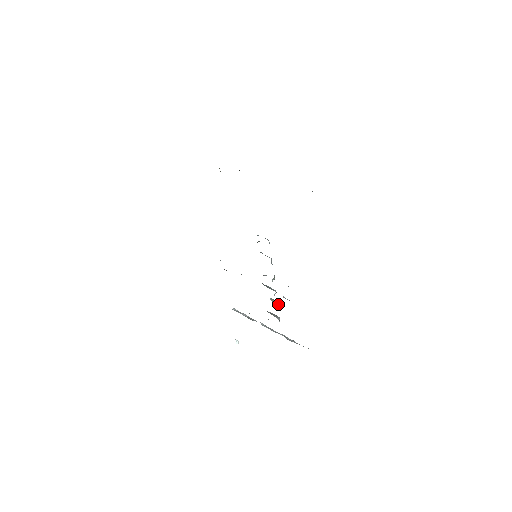
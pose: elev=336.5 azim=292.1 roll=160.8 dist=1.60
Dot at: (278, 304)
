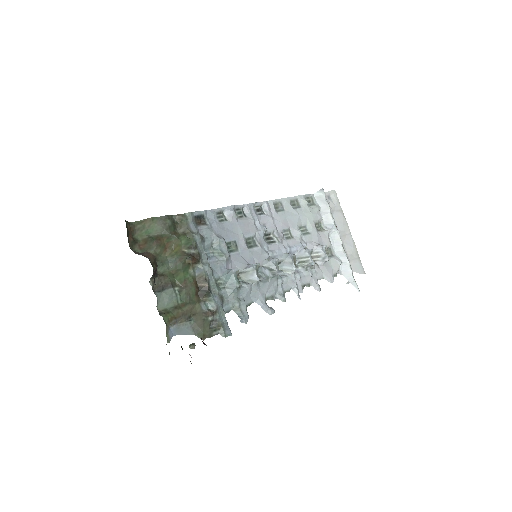
Dot at: (311, 265)
